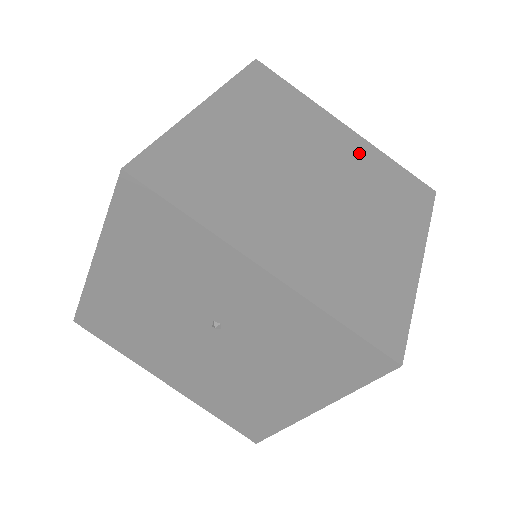
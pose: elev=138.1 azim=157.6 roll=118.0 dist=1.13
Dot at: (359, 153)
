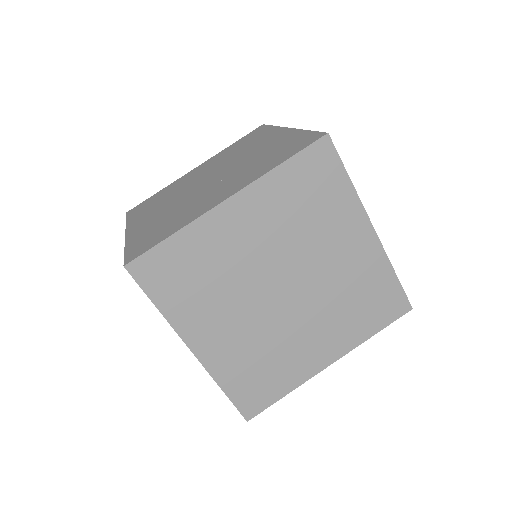
Dot at: (360, 262)
